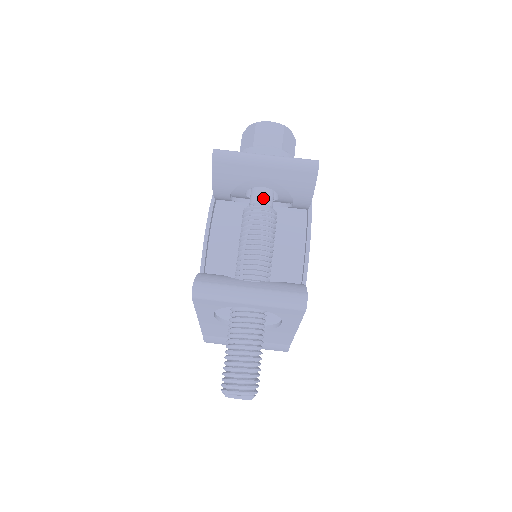
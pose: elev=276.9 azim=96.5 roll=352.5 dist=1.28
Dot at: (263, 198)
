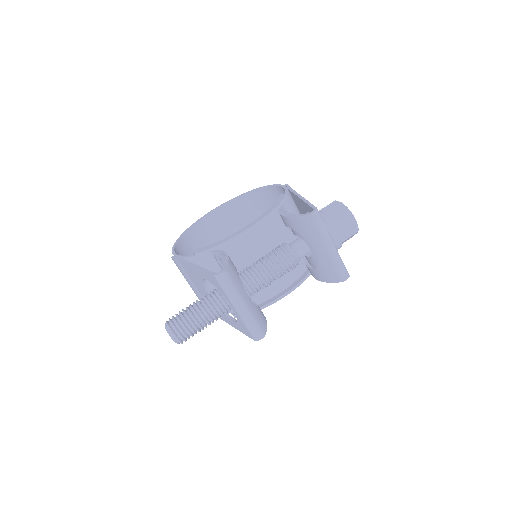
Dot at: (302, 252)
